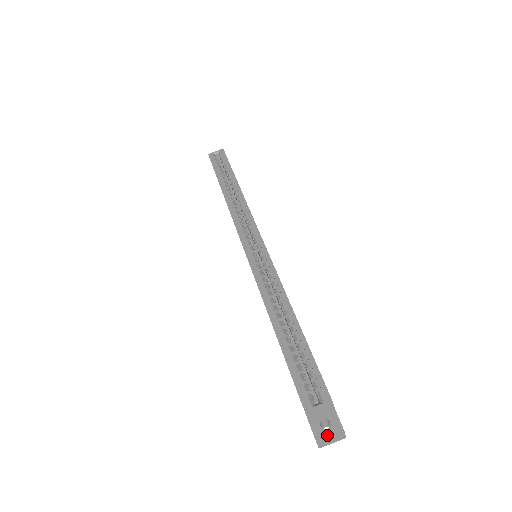
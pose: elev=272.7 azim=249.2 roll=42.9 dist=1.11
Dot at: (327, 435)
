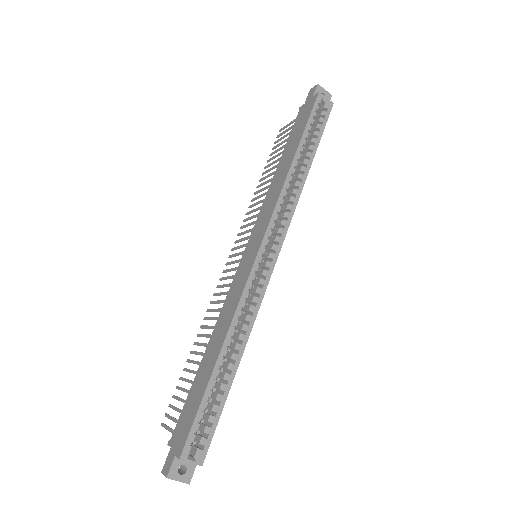
Dot at: (177, 480)
